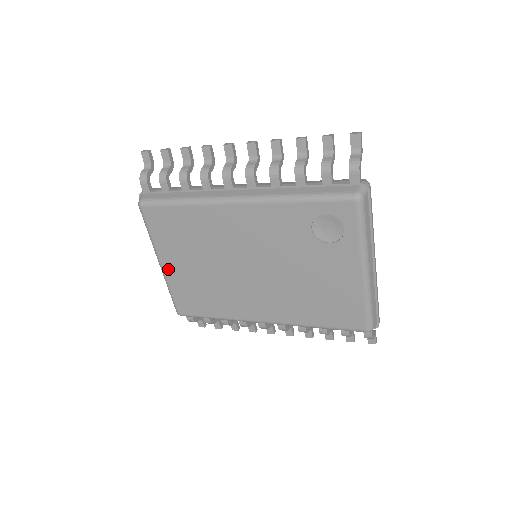
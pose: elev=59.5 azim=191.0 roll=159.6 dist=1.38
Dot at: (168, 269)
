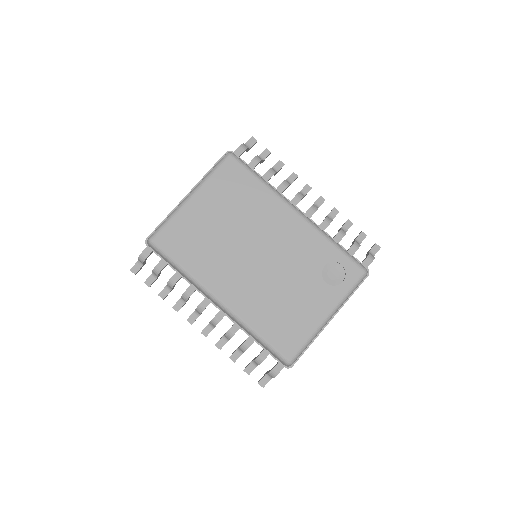
Dot at: (192, 204)
